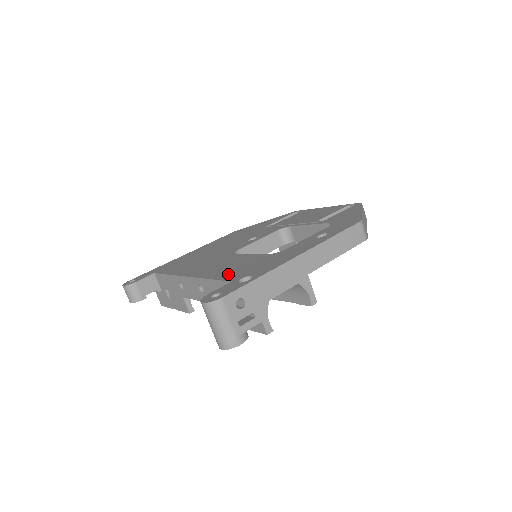
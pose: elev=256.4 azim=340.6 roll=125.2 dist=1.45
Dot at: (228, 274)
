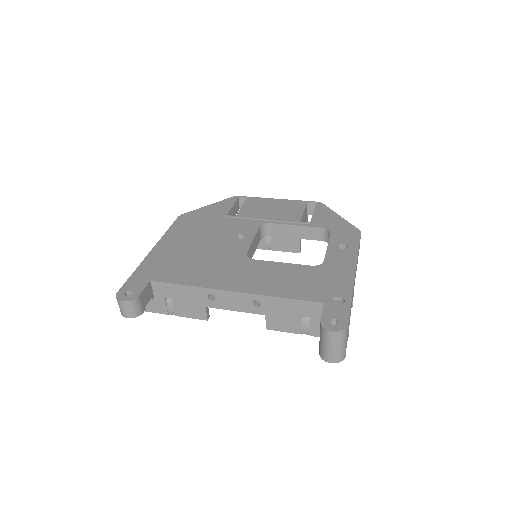
Dot at: (301, 292)
